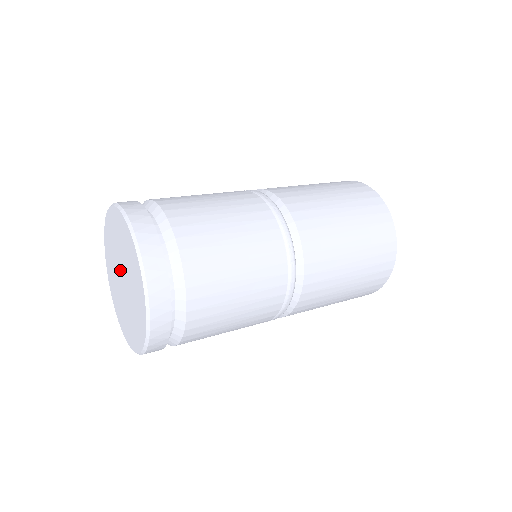
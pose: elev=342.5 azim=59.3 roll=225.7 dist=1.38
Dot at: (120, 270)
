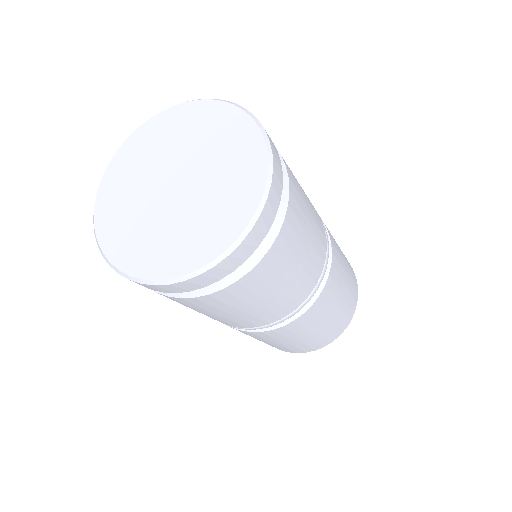
Dot at: (166, 177)
